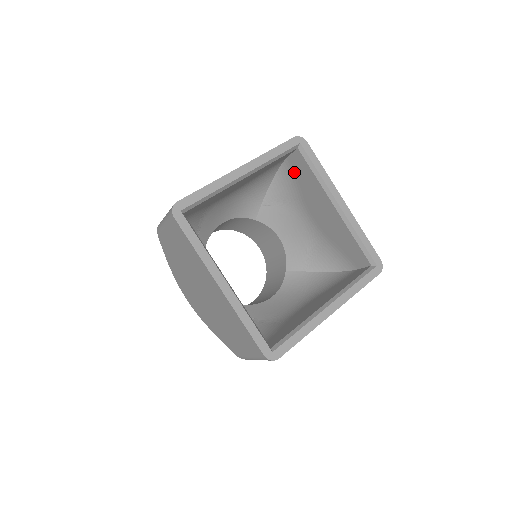
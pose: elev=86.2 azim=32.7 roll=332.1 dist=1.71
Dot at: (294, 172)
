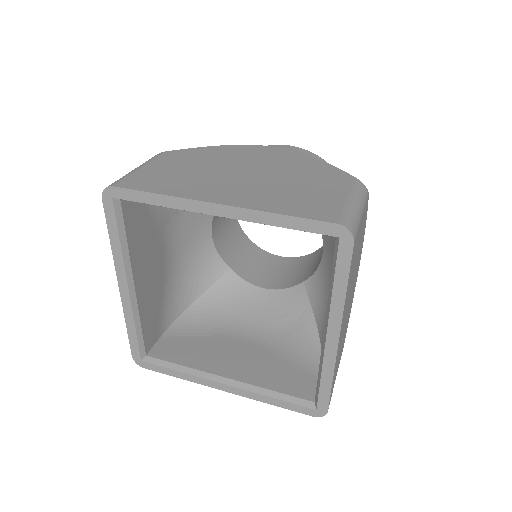
Dot at: occluded
